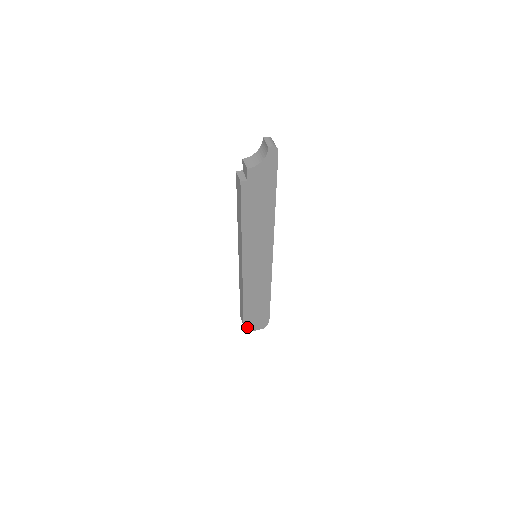
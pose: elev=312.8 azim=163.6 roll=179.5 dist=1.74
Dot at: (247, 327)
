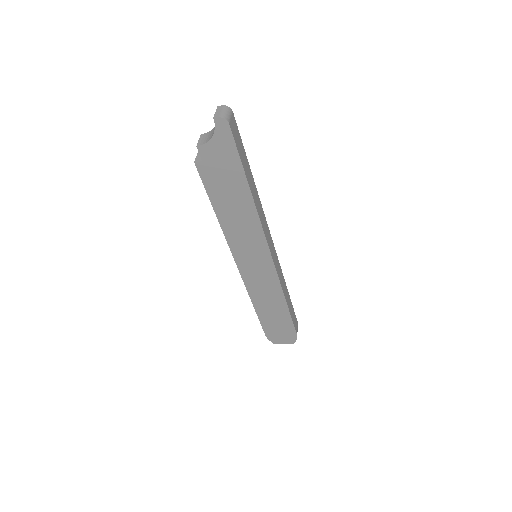
Dot at: (271, 338)
